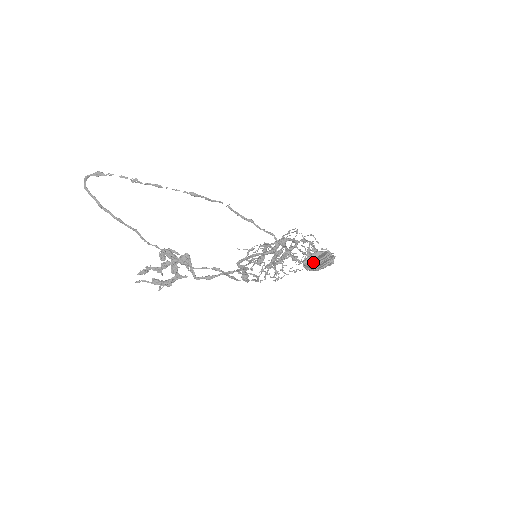
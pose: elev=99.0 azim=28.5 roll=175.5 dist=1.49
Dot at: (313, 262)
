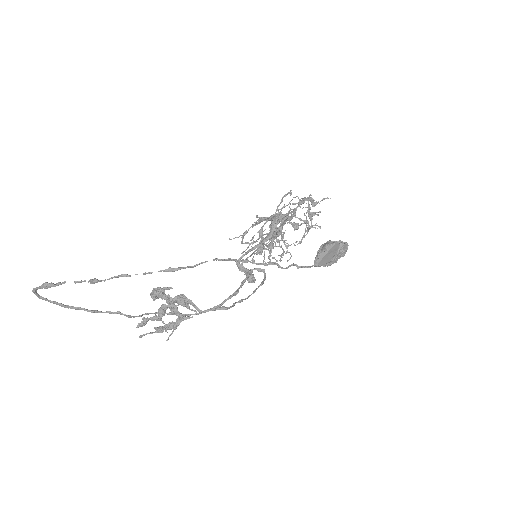
Dot at: (326, 263)
